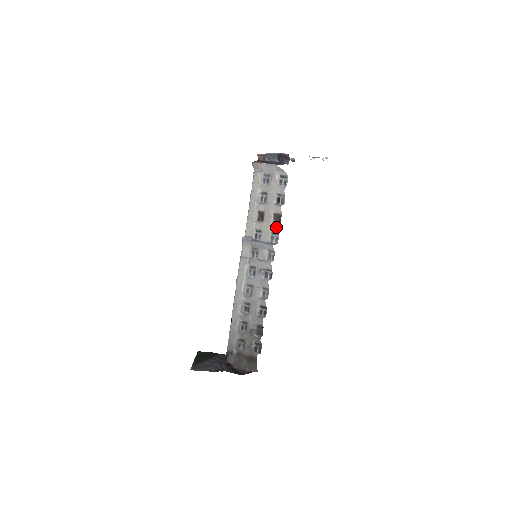
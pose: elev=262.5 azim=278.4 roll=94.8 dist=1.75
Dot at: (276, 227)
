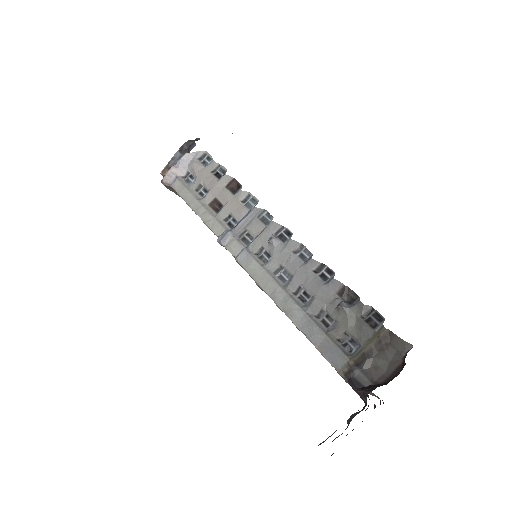
Dot at: (240, 192)
